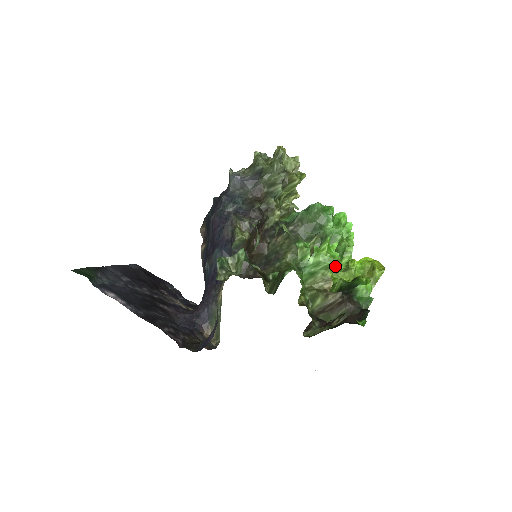
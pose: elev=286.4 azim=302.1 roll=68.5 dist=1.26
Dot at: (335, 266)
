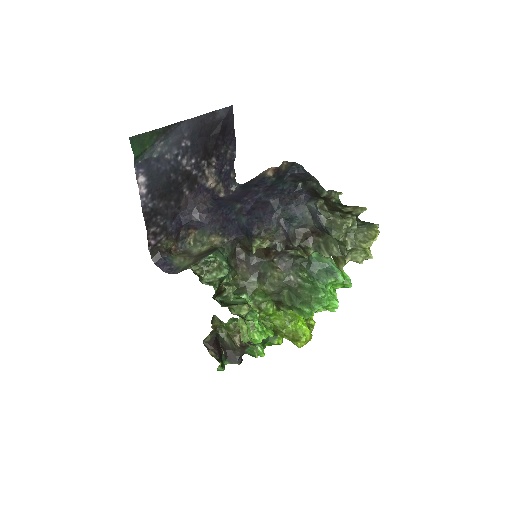
Dot at: occluded
